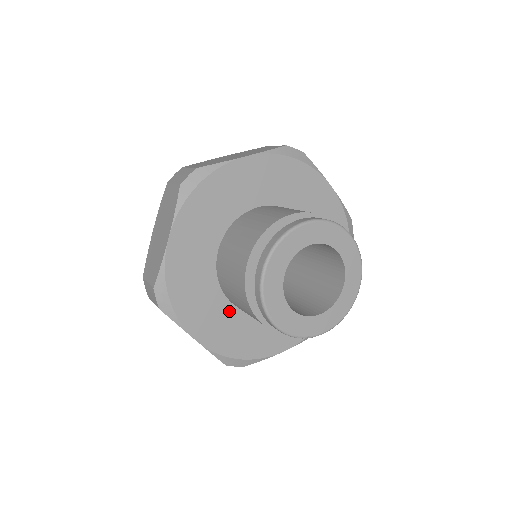
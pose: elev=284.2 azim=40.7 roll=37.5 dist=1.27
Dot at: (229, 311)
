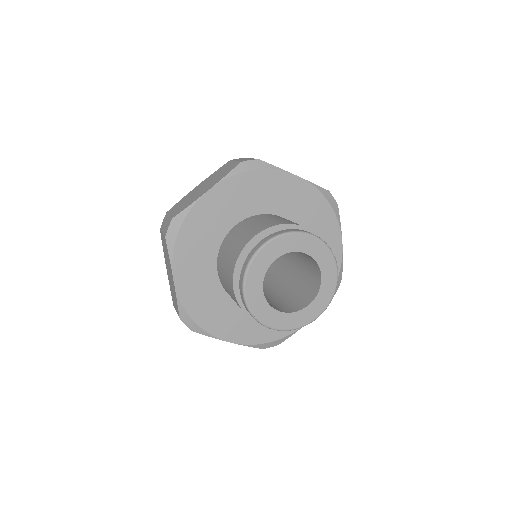
Dot at: (211, 277)
